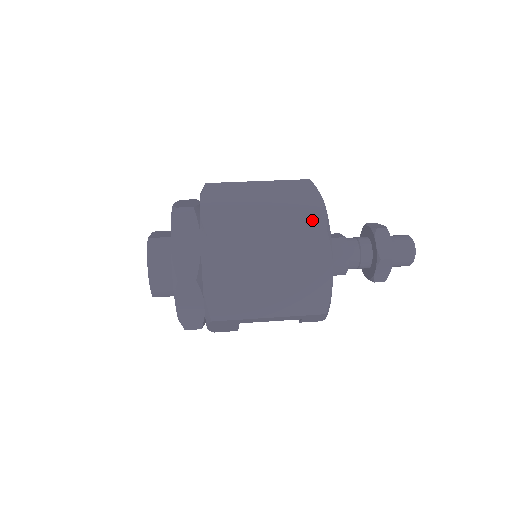
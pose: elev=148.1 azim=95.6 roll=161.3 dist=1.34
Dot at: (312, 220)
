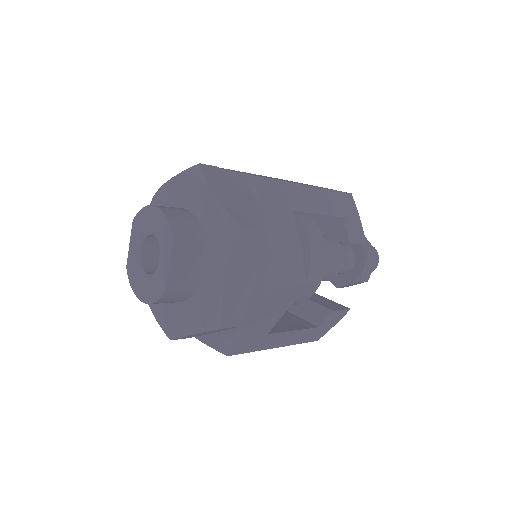
Dot at: occluded
